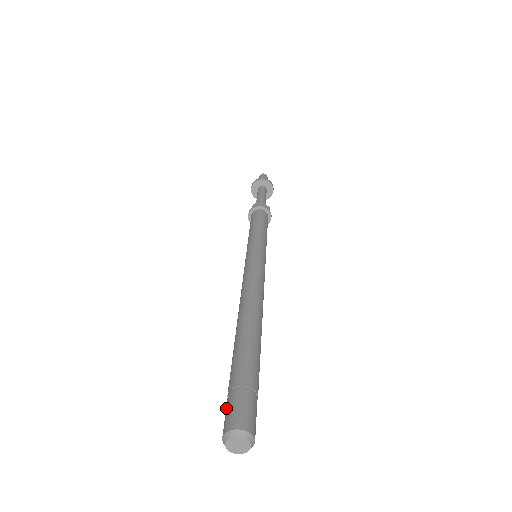
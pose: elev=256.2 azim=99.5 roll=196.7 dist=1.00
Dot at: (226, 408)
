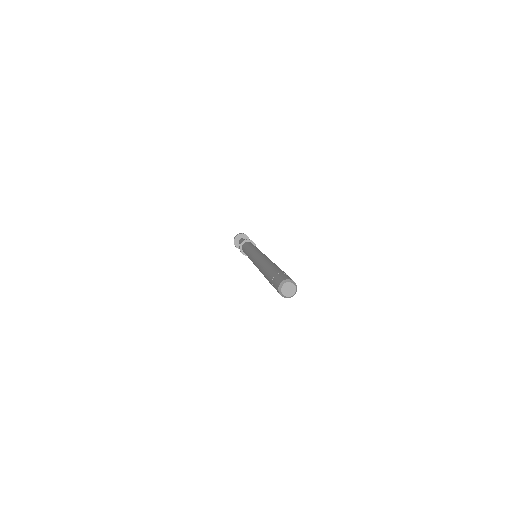
Dot at: (275, 281)
